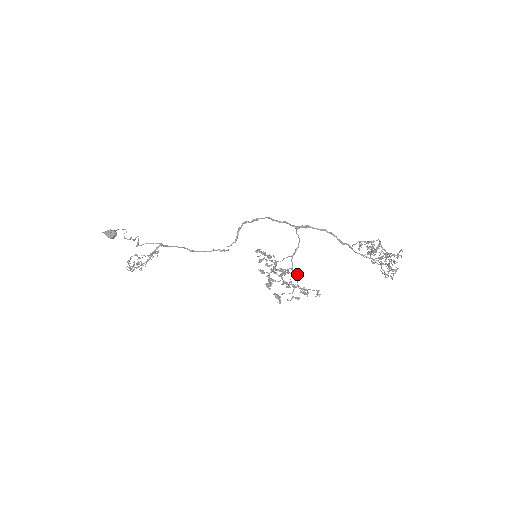
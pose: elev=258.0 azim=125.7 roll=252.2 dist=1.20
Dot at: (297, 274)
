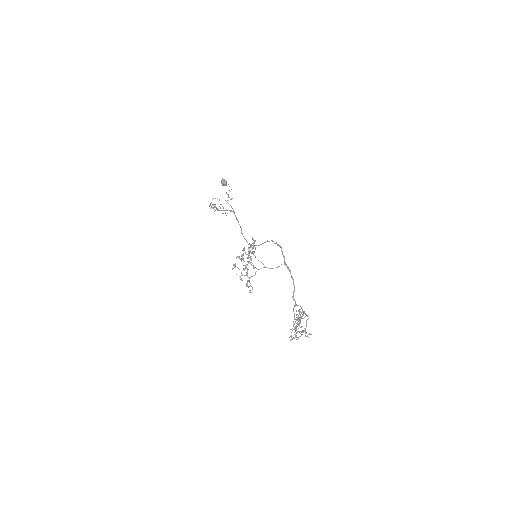
Dot at: (253, 266)
